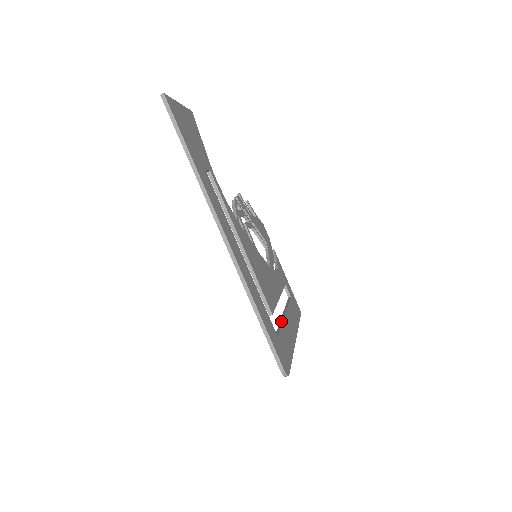
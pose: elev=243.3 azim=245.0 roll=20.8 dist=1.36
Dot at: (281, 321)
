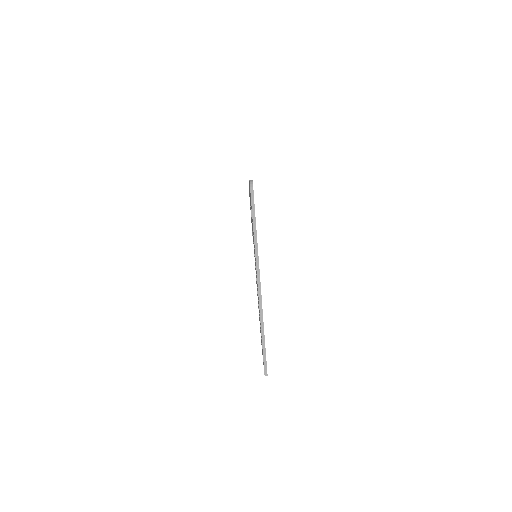
Dot at: occluded
